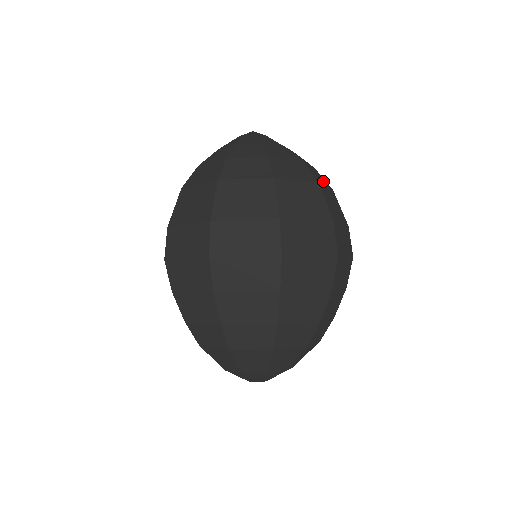
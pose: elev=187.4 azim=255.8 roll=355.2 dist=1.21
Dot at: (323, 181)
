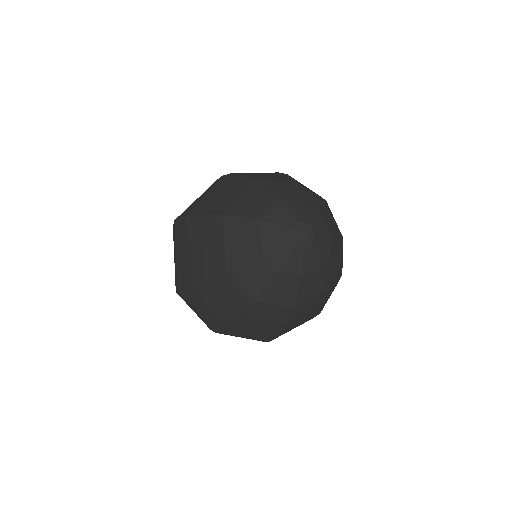
Dot at: occluded
